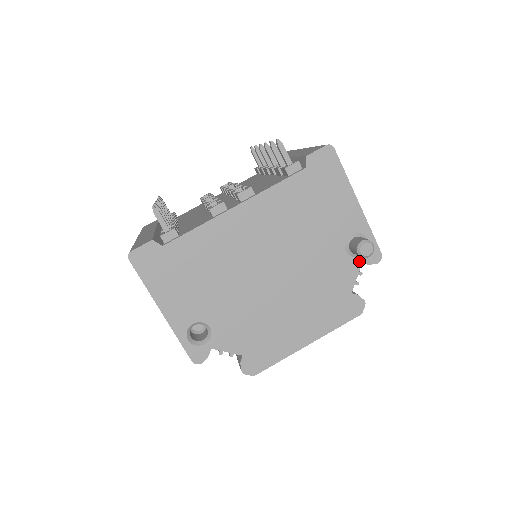
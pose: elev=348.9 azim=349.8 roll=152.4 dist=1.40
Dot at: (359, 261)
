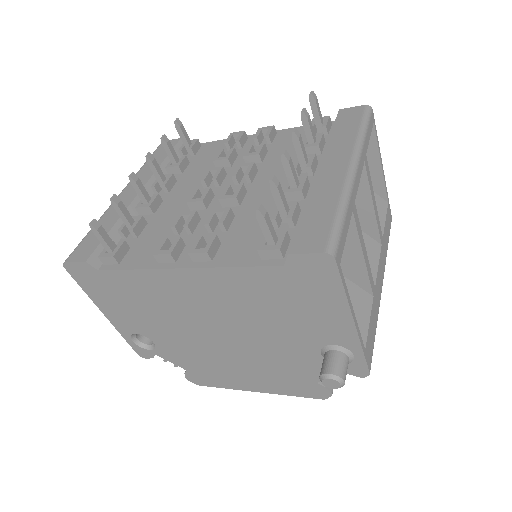
Dot at: occluded
